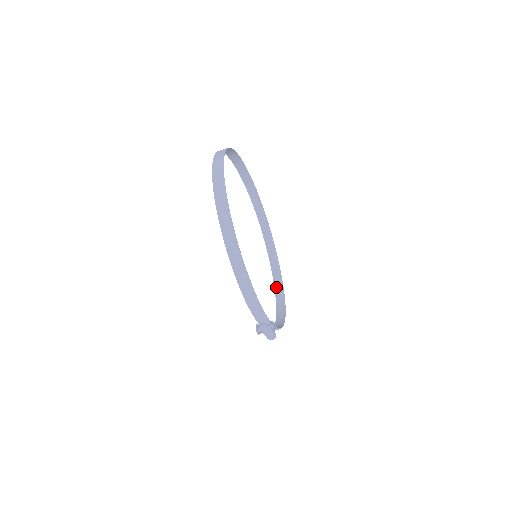
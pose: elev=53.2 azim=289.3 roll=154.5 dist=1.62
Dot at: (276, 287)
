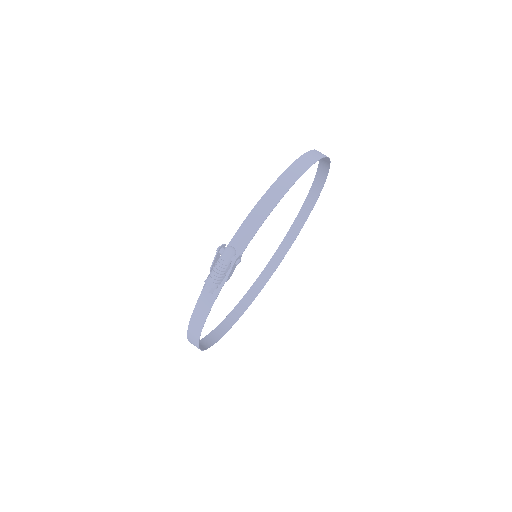
Dot at: (201, 342)
